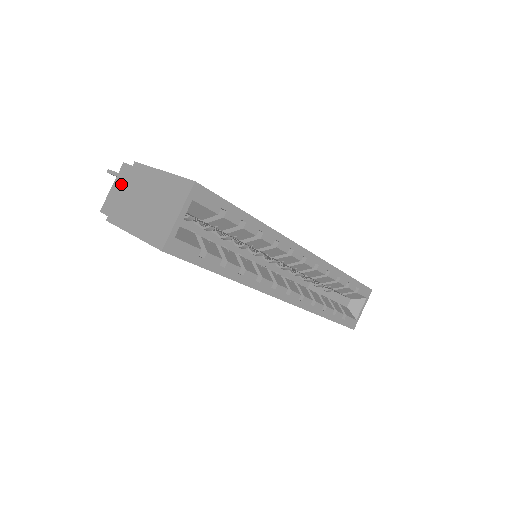
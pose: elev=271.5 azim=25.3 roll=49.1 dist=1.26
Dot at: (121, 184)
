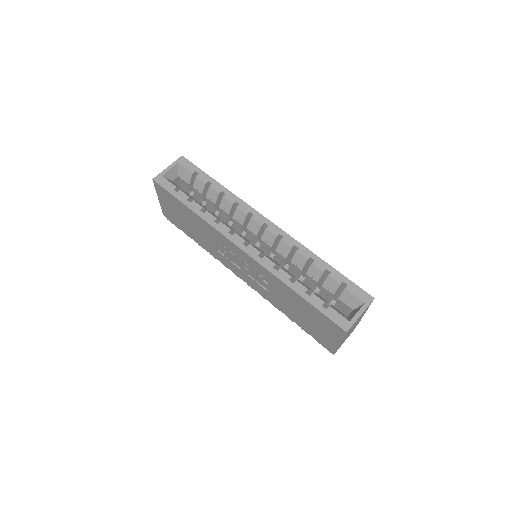
Dot at: occluded
